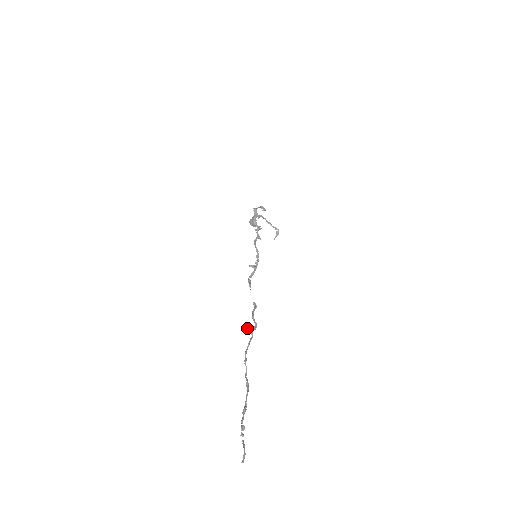
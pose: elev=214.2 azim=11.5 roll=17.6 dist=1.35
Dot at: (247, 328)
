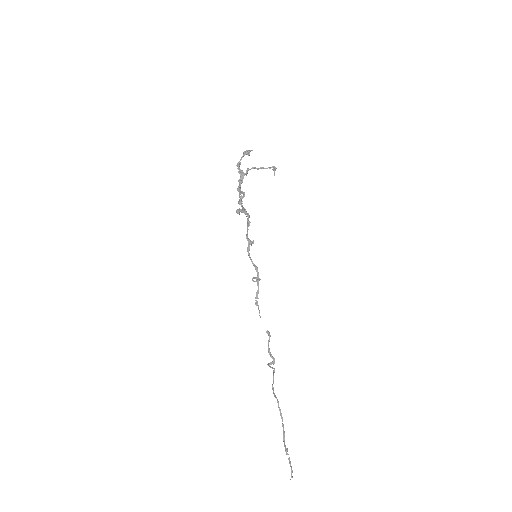
Dot at: occluded
